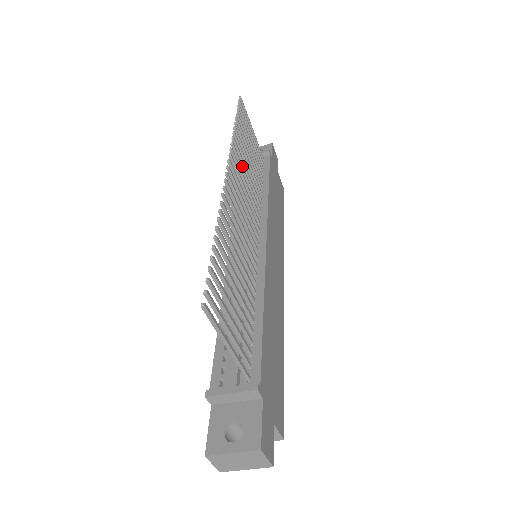
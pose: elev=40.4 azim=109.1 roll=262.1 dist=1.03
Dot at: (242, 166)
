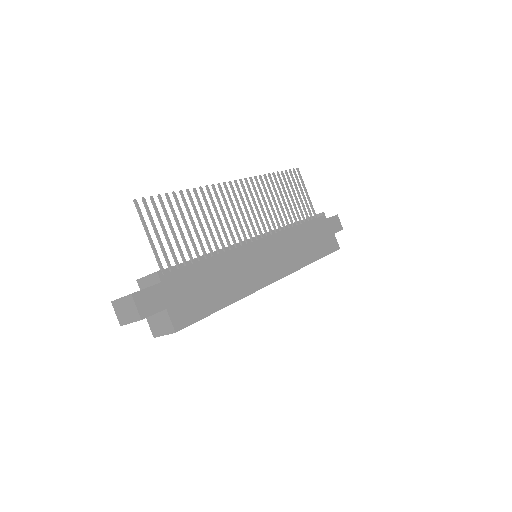
Dot at: (262, 194)
